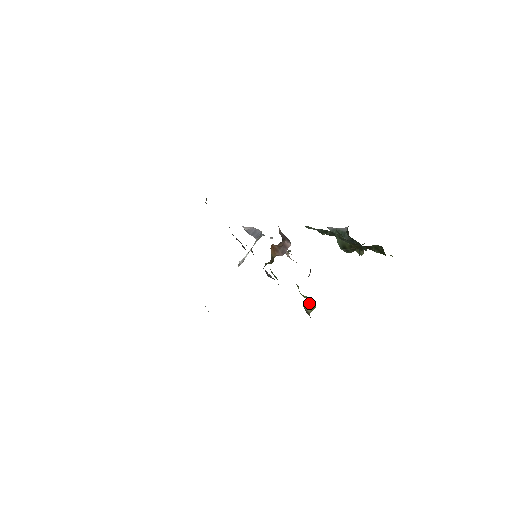
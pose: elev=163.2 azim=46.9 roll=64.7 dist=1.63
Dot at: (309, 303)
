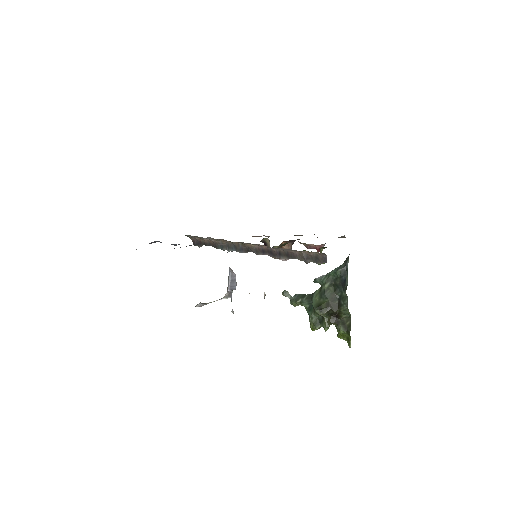
Dot at: occluded
